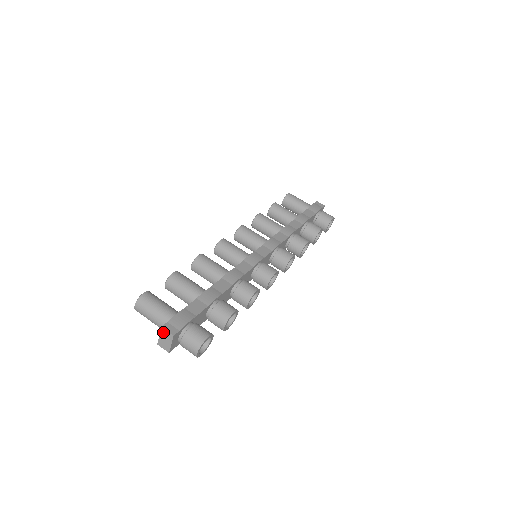
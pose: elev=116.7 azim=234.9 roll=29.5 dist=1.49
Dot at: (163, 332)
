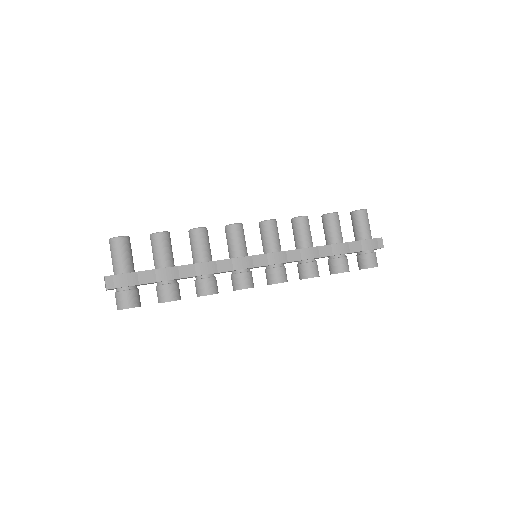
Dot at: (105, 279)
